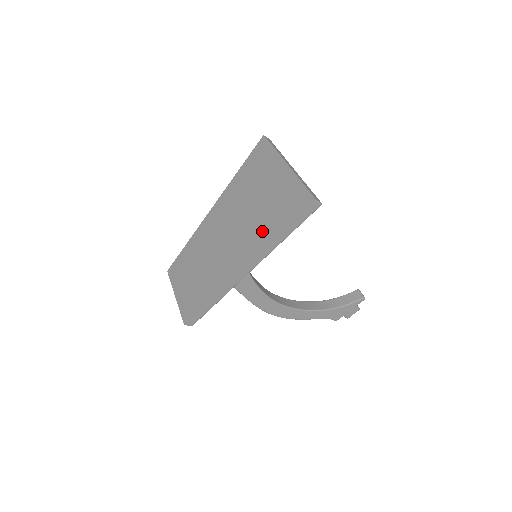
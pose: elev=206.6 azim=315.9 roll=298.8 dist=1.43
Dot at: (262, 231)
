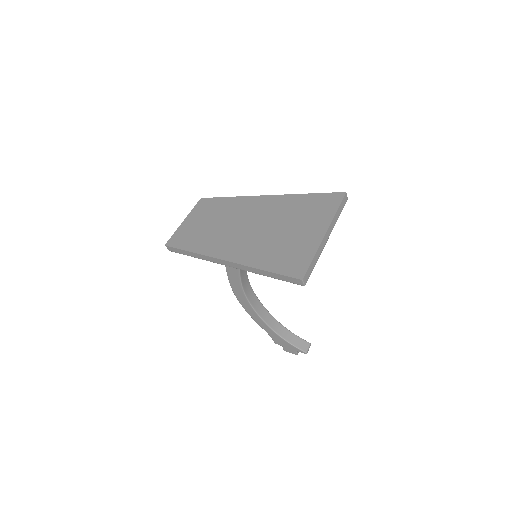
Dot at: (260, 253)
